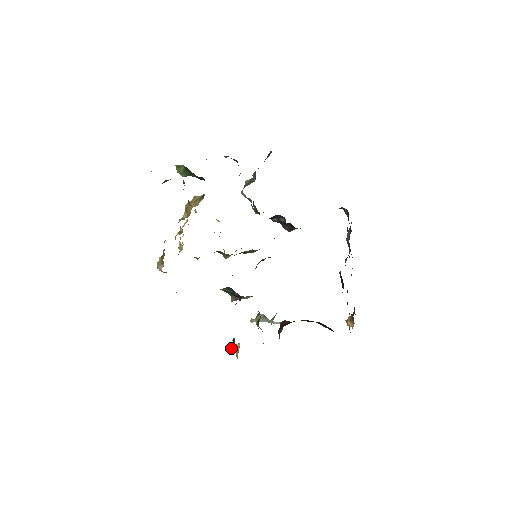
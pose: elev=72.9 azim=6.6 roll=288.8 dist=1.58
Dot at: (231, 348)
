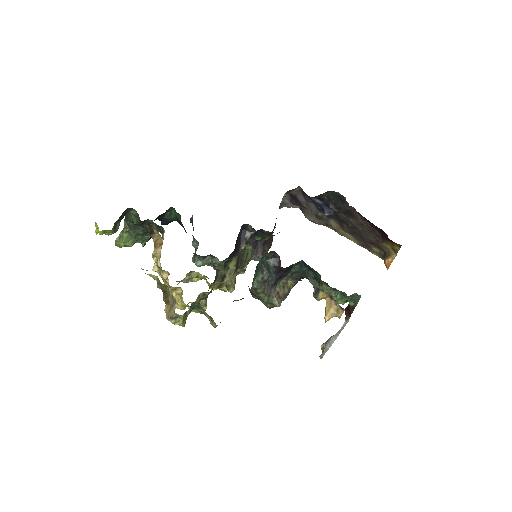
Dot at: (325, 315)
